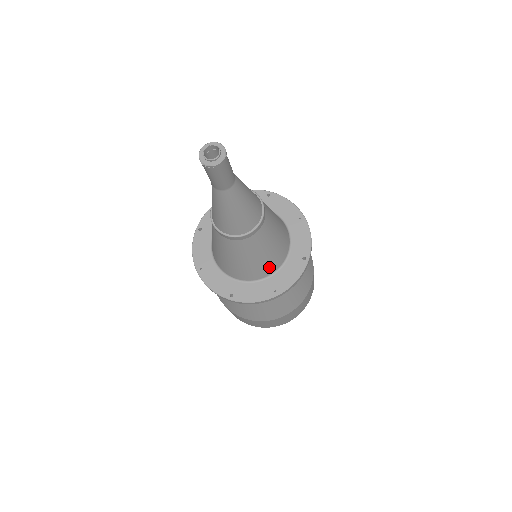
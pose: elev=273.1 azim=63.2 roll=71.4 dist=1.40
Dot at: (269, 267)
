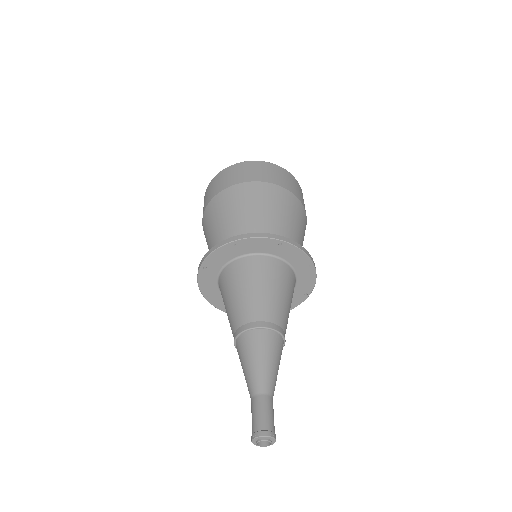
Dot at: occluded
